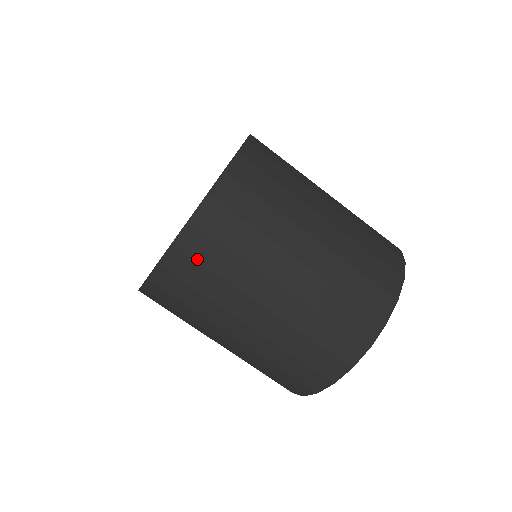
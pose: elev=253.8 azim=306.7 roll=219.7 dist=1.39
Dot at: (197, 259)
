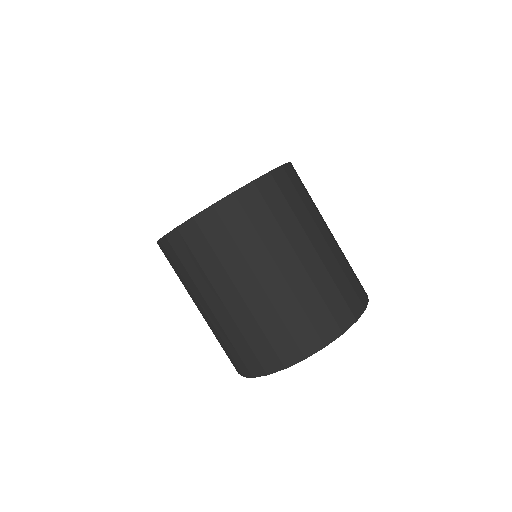
Dot at: (206, 236)
